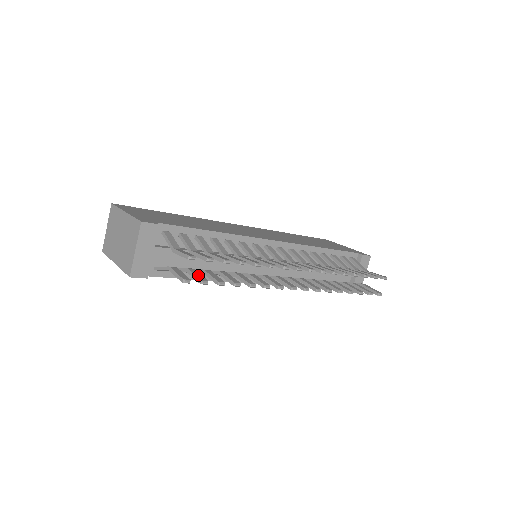
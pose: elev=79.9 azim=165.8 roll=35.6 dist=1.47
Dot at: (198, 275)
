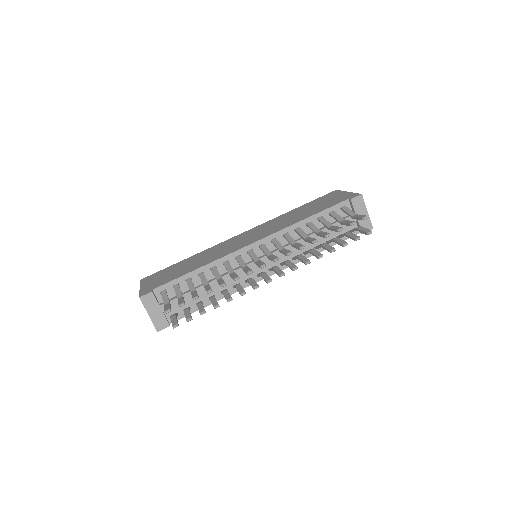
Dot at: (187, 314)
